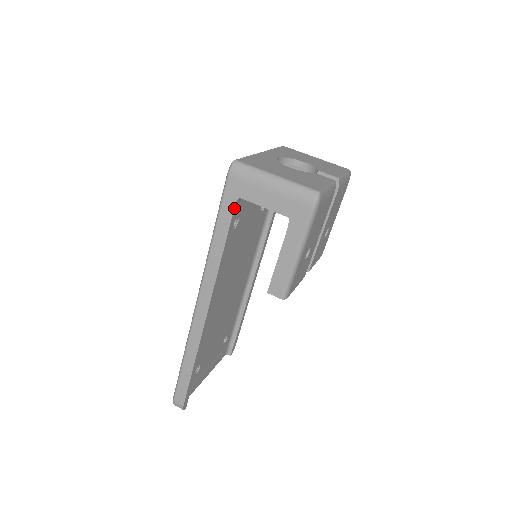
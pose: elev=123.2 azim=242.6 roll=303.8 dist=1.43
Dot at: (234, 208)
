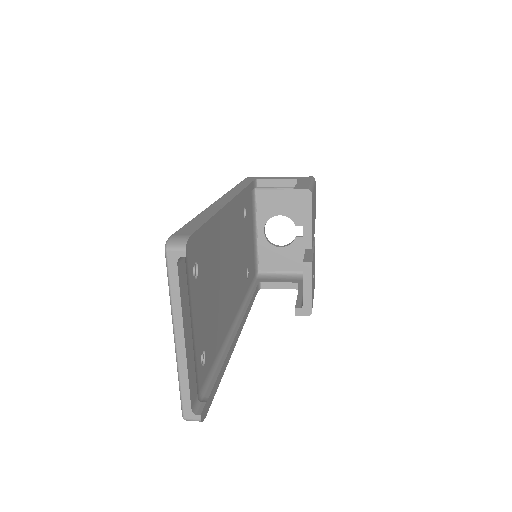
Dot at: (253, 181)
